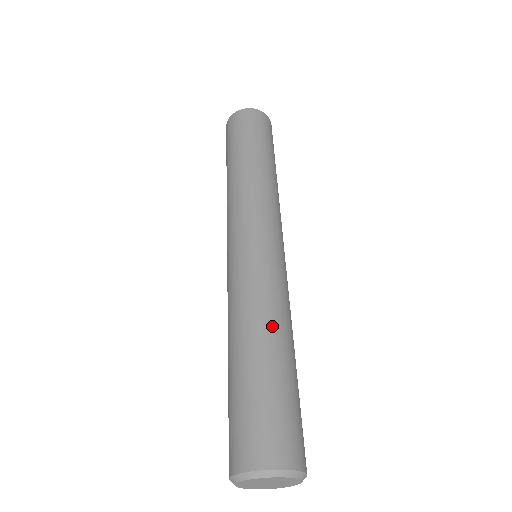
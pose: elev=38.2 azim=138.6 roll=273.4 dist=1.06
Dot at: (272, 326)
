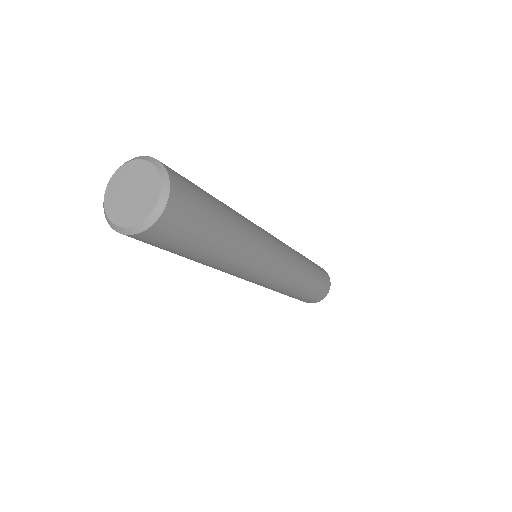
Dot at: (234, 210)
